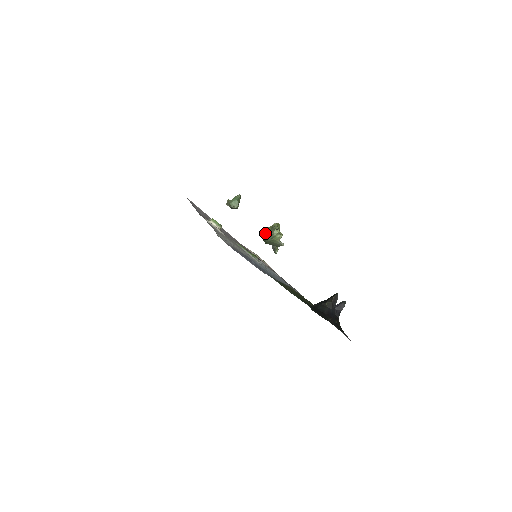
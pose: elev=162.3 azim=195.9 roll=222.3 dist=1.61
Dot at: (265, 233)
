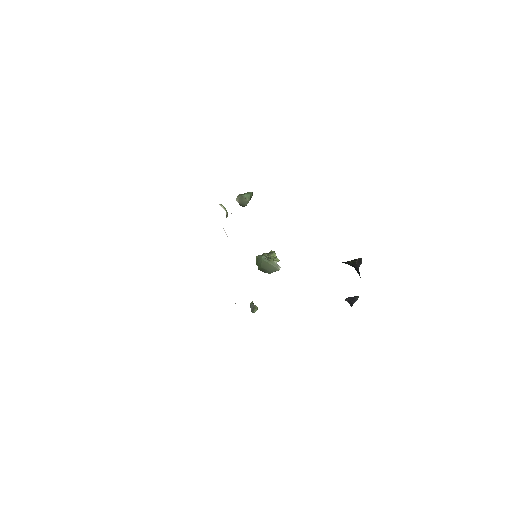
Dot at: (261, 255)
